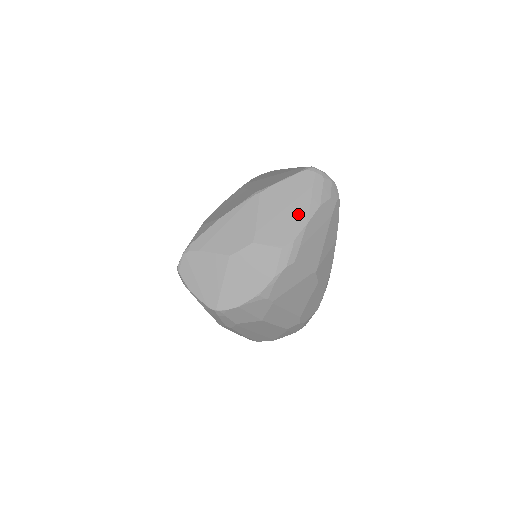
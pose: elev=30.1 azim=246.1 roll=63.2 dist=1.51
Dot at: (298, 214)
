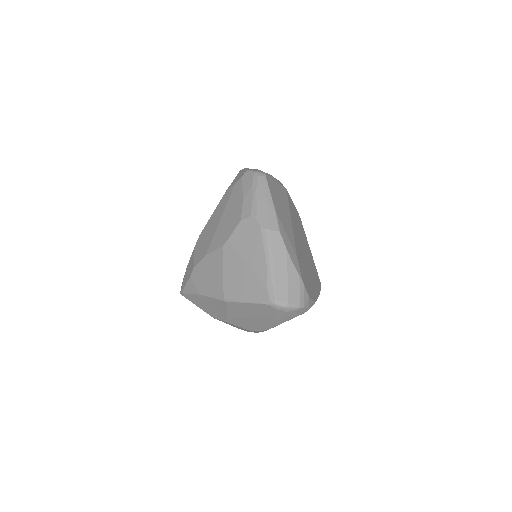
Dot at: (262, 323)
